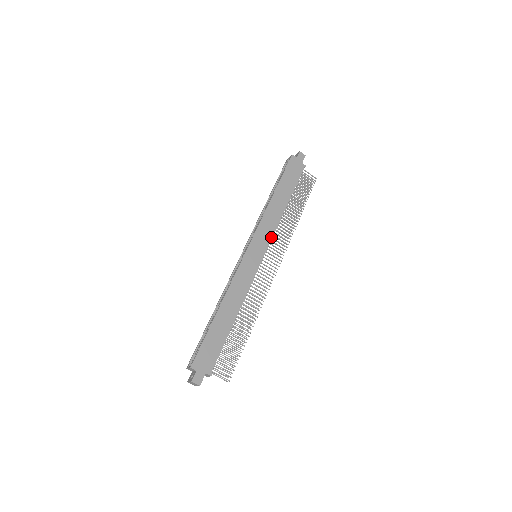
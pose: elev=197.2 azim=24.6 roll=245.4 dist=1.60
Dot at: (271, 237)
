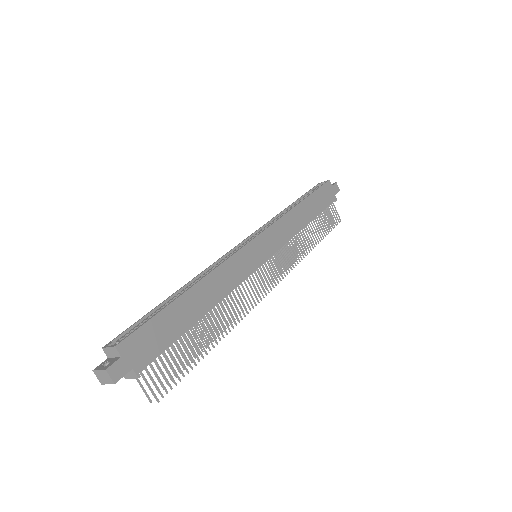
Dot at: (282, 245)
